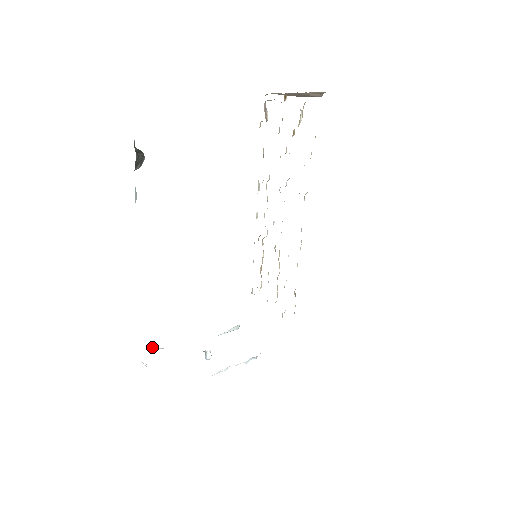
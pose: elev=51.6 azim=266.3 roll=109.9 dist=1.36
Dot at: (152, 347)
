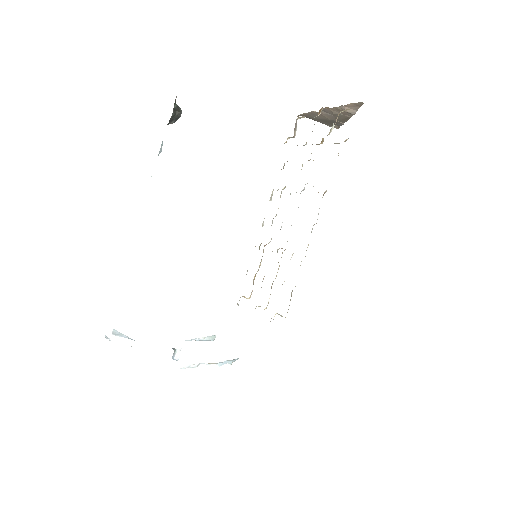
Dot at: (117, 331)
